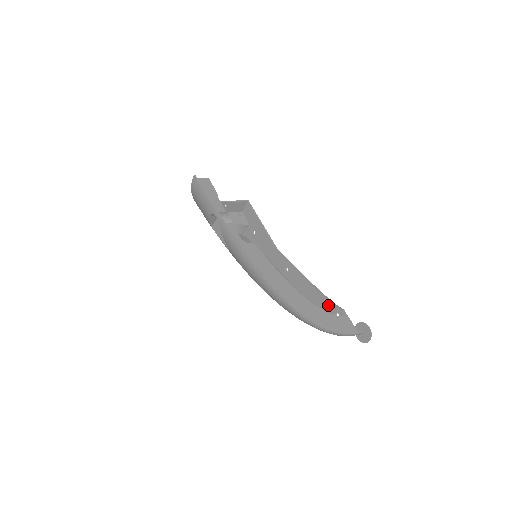
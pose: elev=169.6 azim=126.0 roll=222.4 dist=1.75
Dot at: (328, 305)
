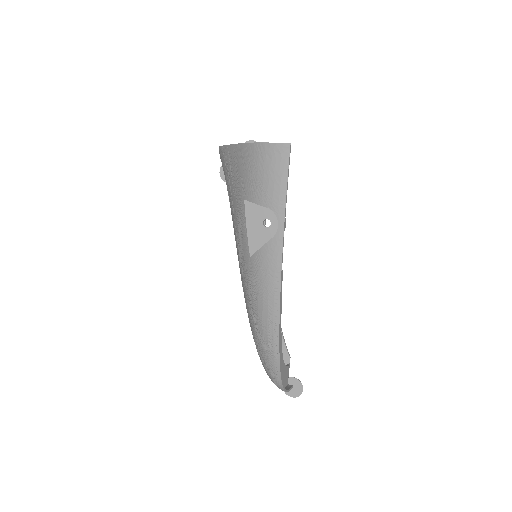
Dot at: occluded
